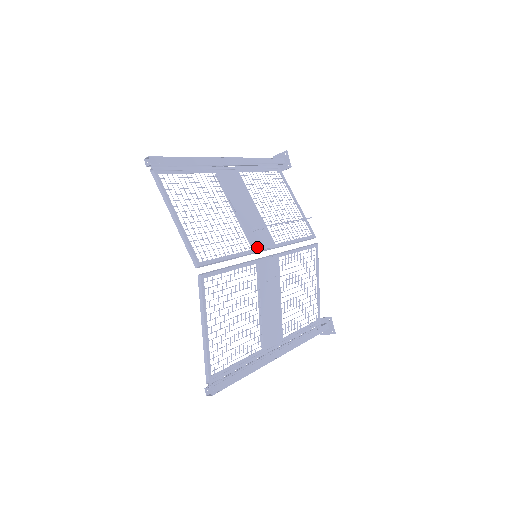
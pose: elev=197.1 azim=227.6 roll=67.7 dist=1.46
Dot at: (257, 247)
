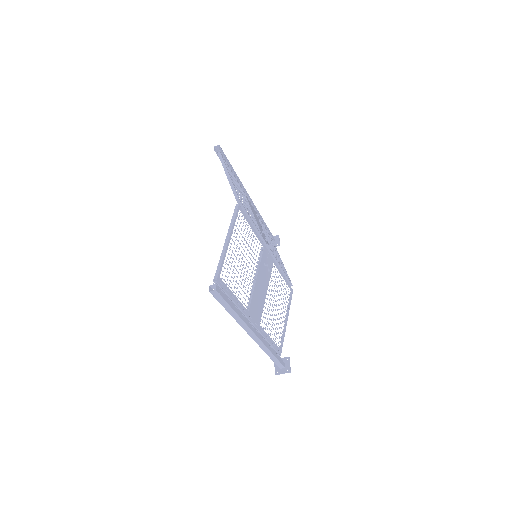
Dot at: (264, 240)
